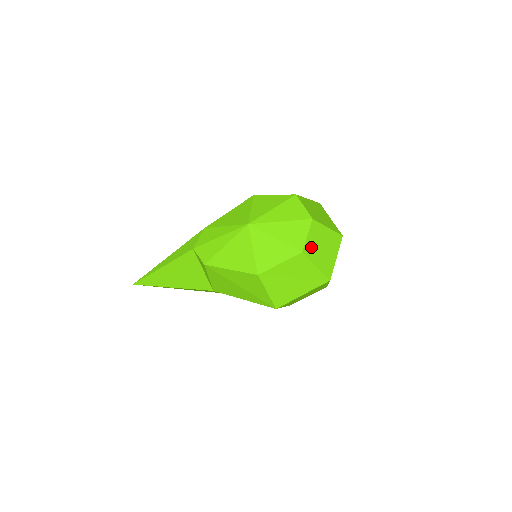
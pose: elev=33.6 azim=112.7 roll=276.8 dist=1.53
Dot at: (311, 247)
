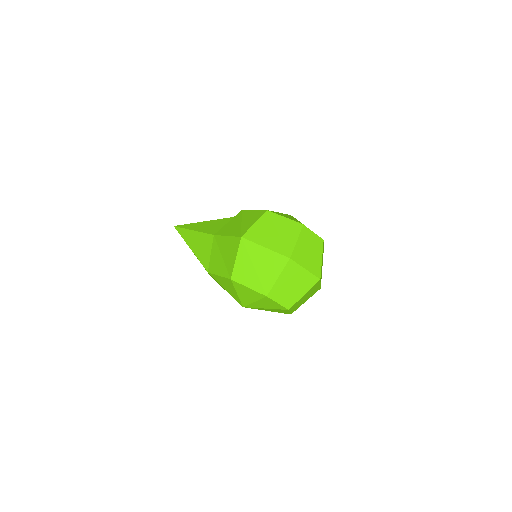
Dot at: (296, 308)
